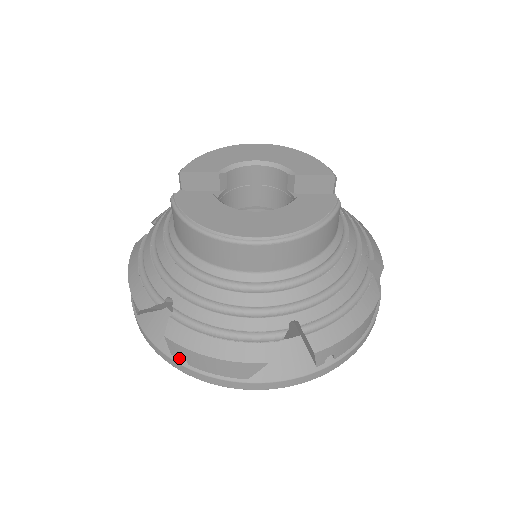
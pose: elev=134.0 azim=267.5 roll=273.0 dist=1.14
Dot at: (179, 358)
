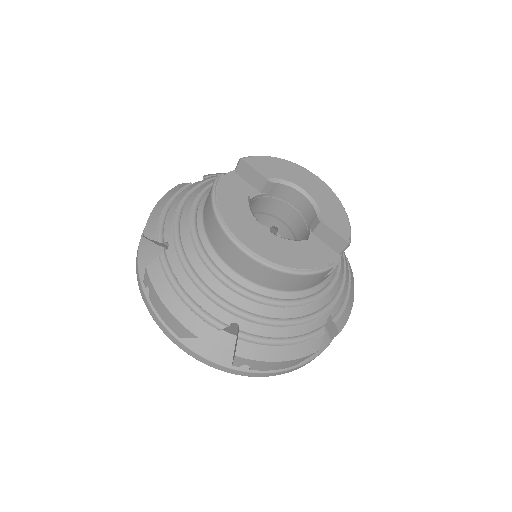
Dot at: (146, 288)
